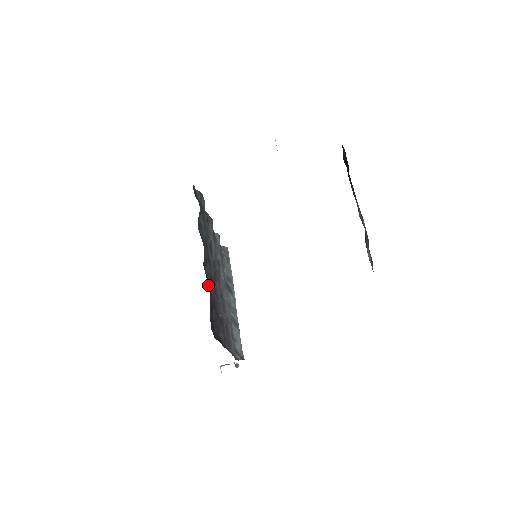
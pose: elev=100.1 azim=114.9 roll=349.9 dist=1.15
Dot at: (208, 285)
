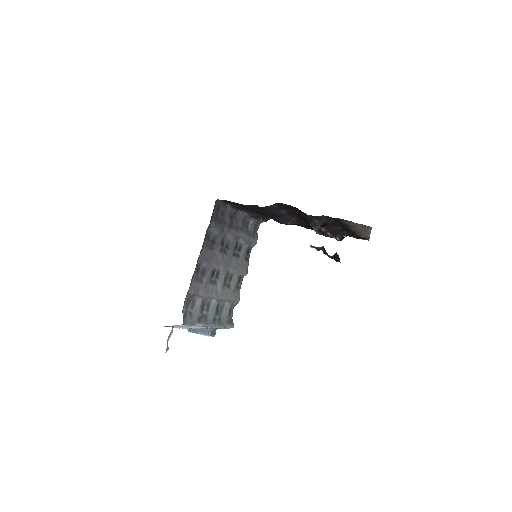
Dot at: (230, 216)
